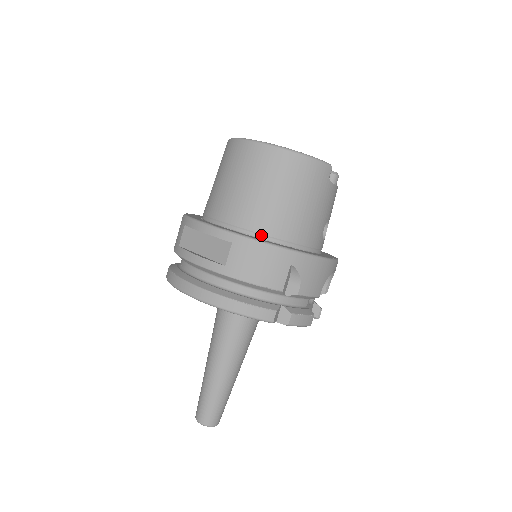
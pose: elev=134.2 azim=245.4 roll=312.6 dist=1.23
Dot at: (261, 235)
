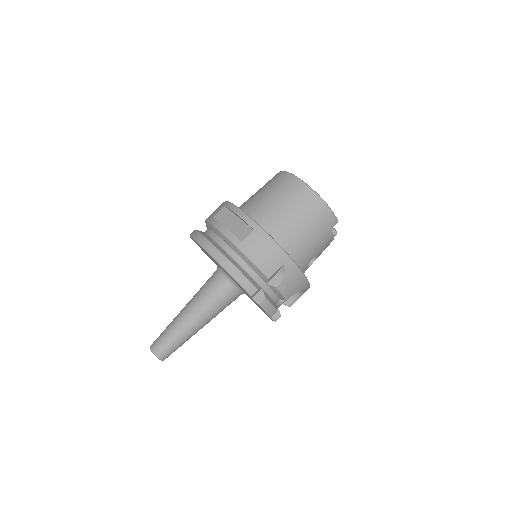
Dot at: (273, 237)
